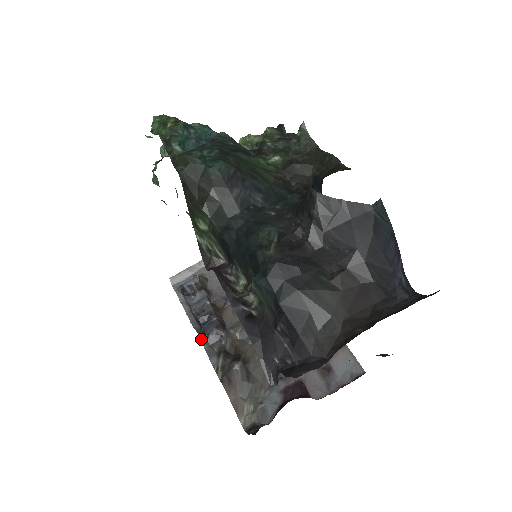
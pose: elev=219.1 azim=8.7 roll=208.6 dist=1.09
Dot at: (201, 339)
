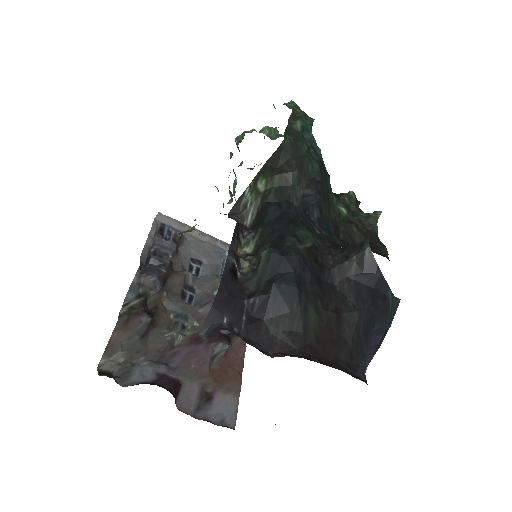
Dot at: (138, 272)
